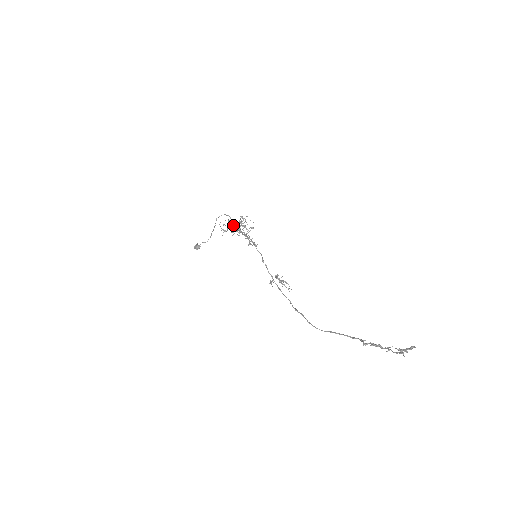
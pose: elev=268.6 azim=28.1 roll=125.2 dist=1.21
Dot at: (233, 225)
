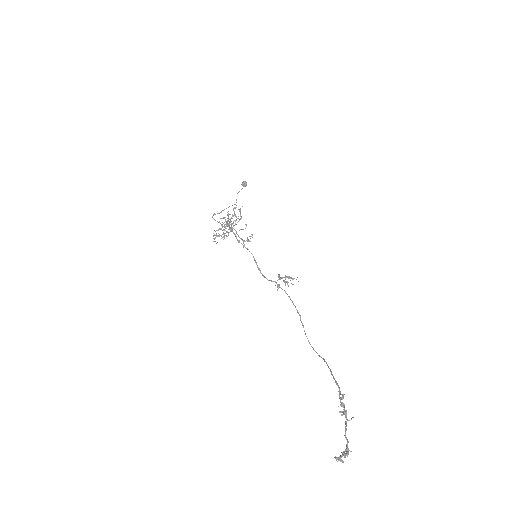
Dot at: (224, 227)
